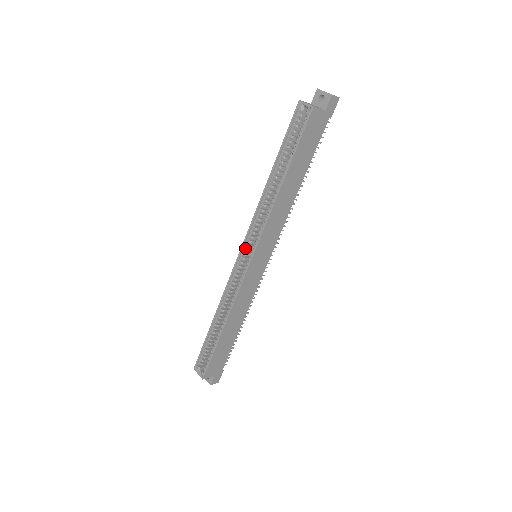
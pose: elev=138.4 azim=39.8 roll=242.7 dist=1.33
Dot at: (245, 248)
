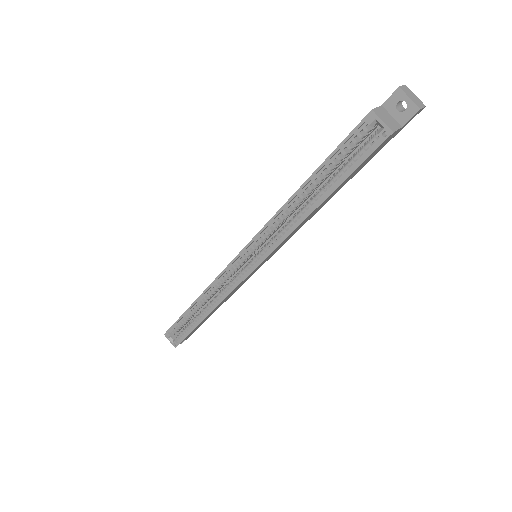
Dot at: (246, 253)
